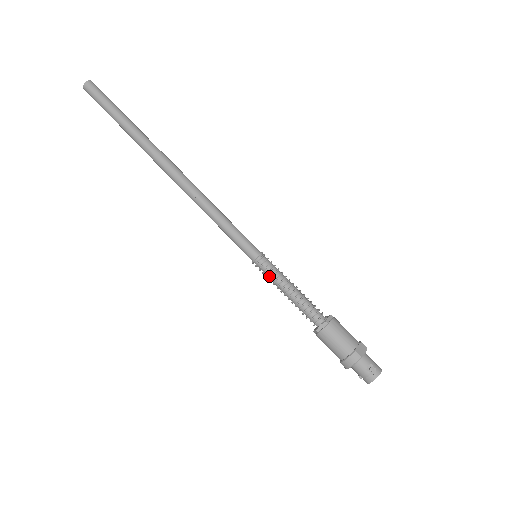
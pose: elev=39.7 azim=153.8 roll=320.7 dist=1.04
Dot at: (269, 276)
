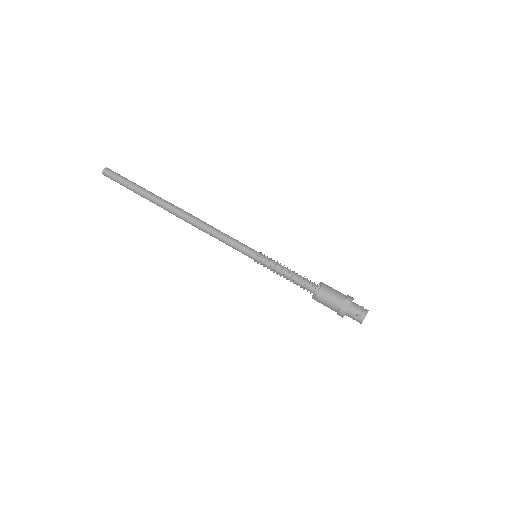
Dot at: occluded
